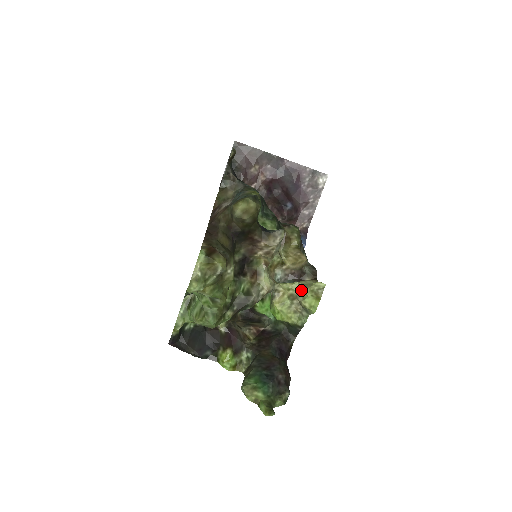
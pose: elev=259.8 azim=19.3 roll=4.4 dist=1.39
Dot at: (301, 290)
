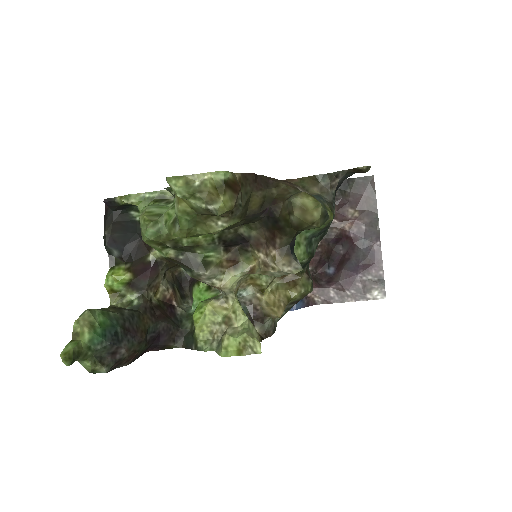
Dot at: (241, 327)
